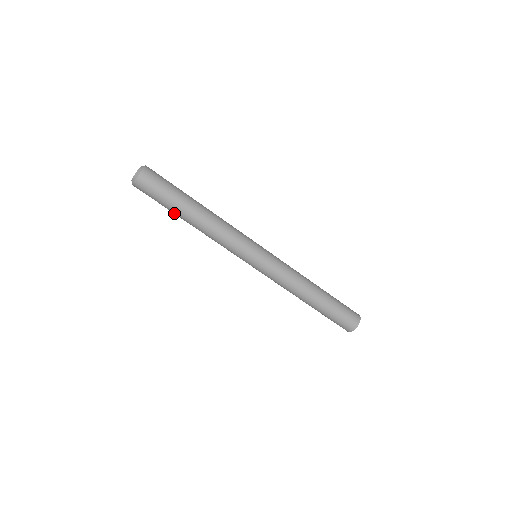
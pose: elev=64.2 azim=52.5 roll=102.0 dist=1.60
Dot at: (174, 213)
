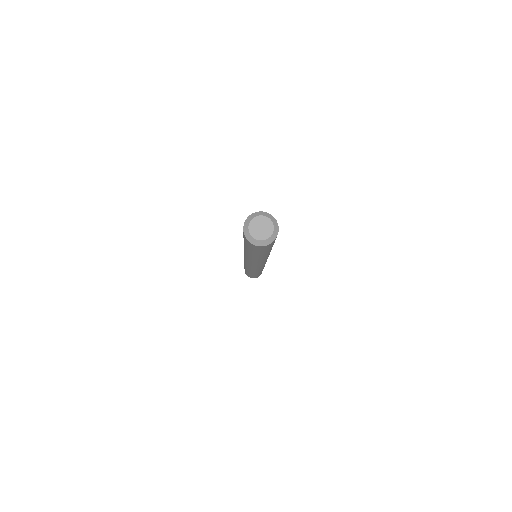
Dot at: (252, 254)
